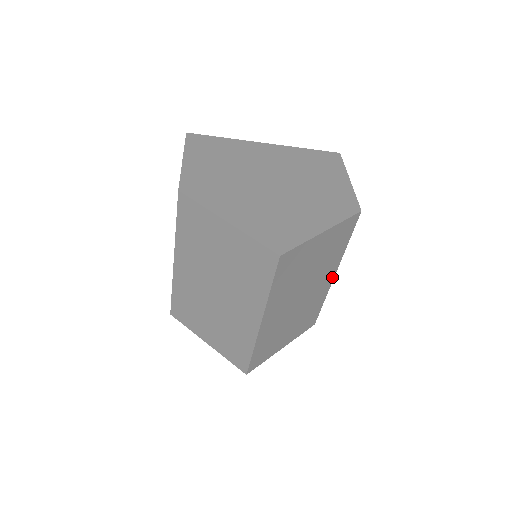
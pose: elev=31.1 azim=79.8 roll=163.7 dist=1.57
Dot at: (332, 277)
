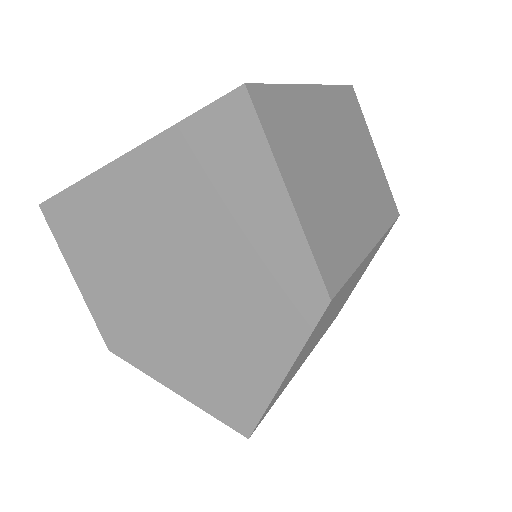
Dot at: (371, 251)
